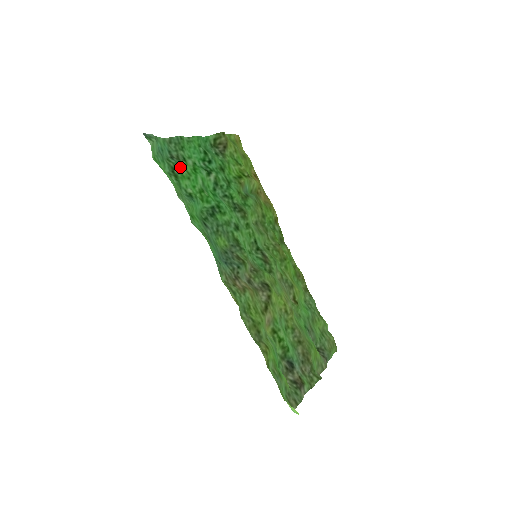
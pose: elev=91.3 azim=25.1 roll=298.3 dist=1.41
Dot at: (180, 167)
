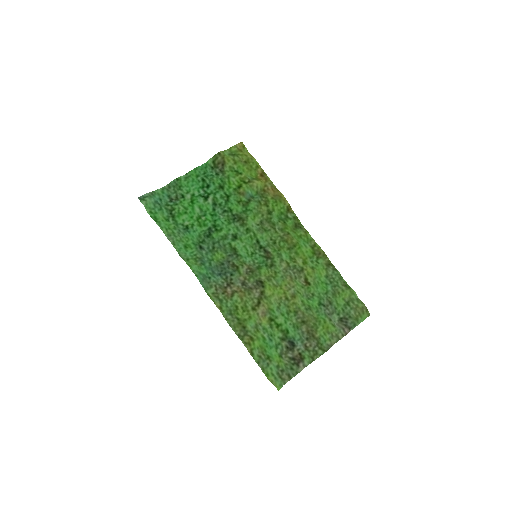
Dot at: (177, 206)
